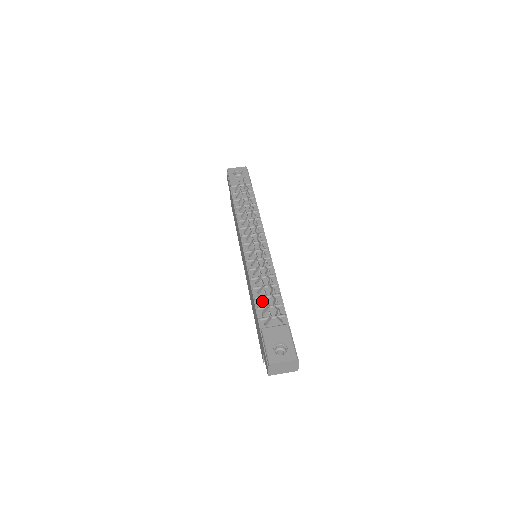
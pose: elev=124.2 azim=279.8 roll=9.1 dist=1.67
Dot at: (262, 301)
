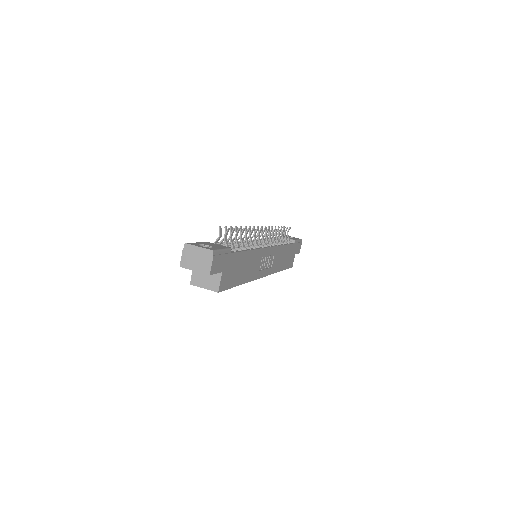
Dot at: occluded
